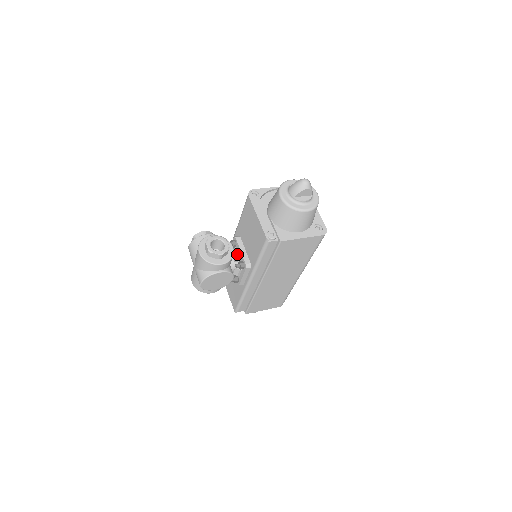
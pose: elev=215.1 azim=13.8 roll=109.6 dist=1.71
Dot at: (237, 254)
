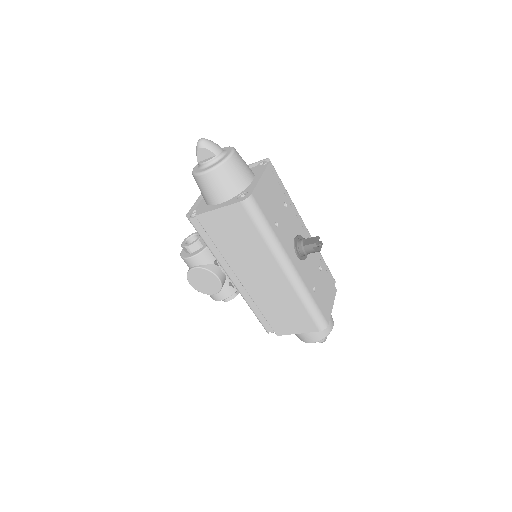
Dot at: occluded
